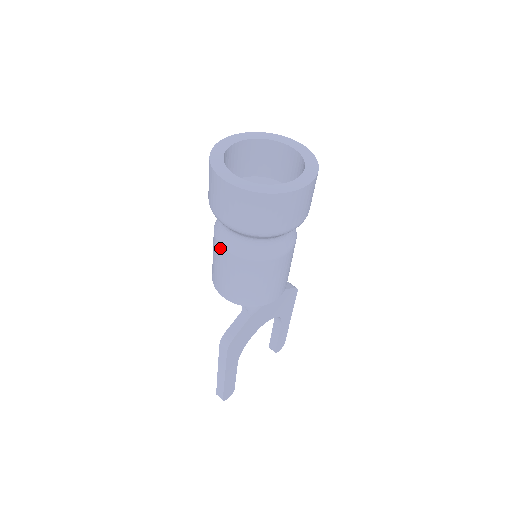
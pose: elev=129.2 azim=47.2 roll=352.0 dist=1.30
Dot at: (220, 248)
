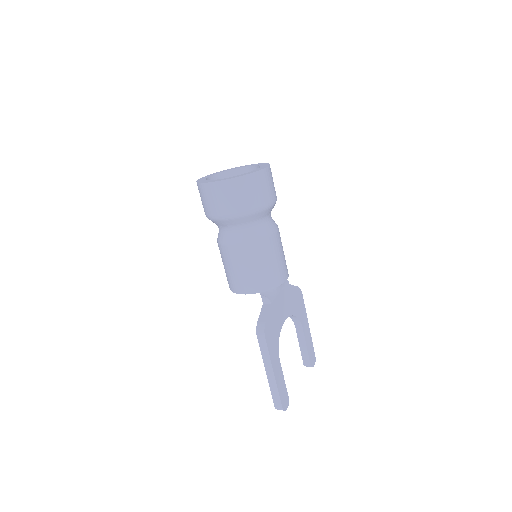
Dot at: (227, 248)
